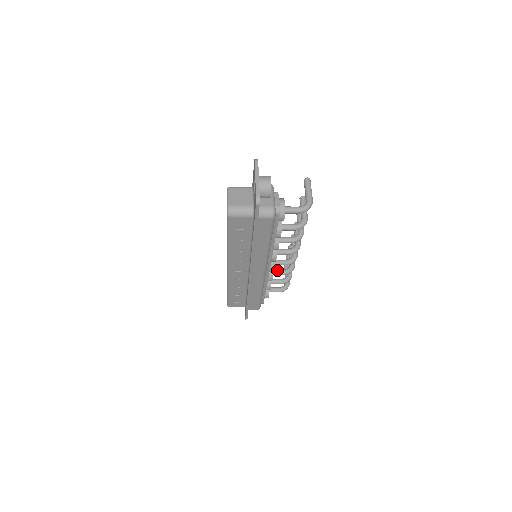
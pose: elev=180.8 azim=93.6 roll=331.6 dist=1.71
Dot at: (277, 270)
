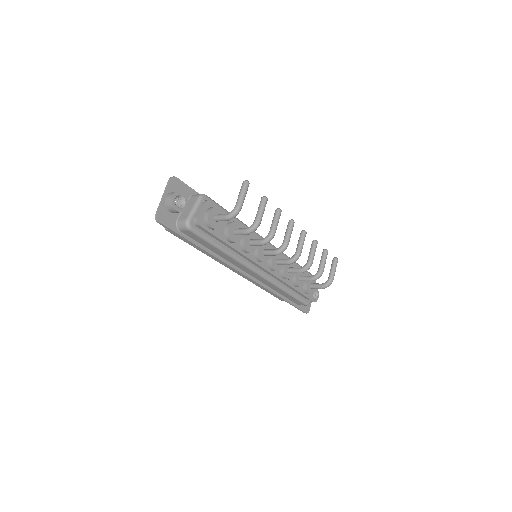
Dot at: (292, 268)
